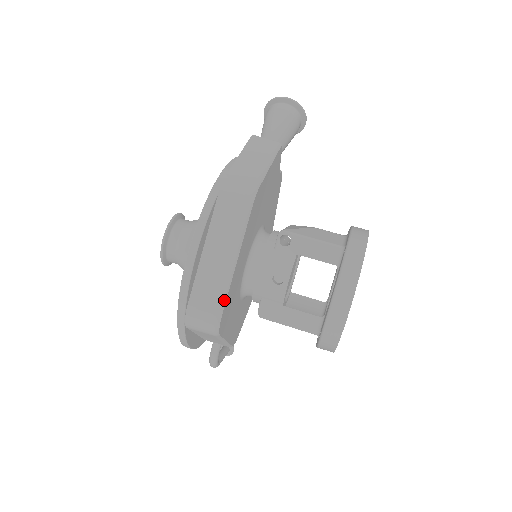
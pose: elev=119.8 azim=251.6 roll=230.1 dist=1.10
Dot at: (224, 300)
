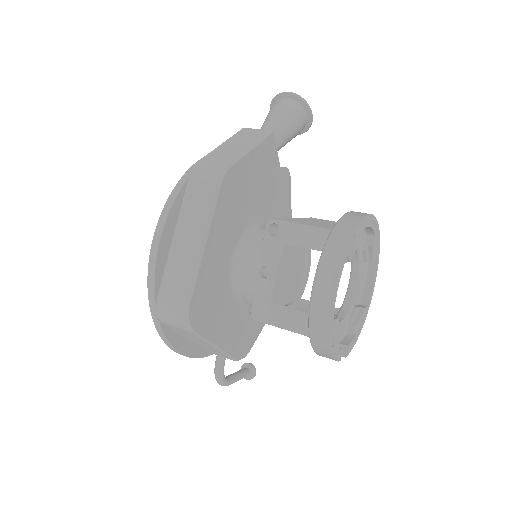
Dot at: (192, 288)
